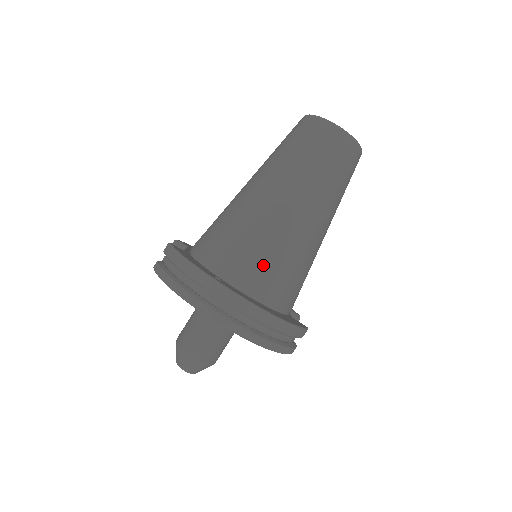
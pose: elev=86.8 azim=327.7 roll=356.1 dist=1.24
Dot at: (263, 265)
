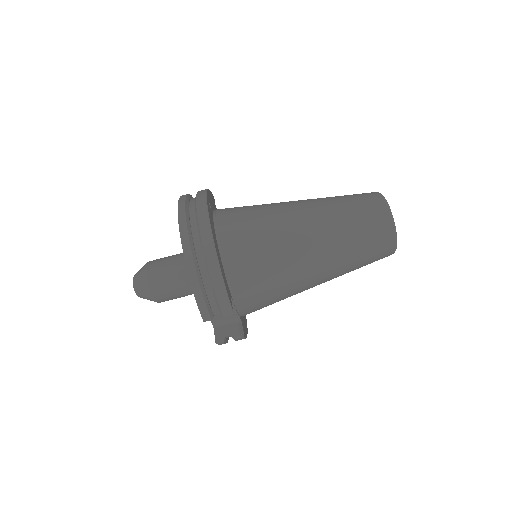
Dot at: (246, 226)
